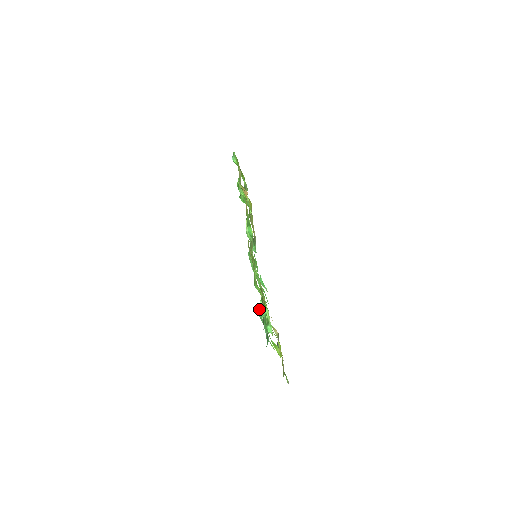
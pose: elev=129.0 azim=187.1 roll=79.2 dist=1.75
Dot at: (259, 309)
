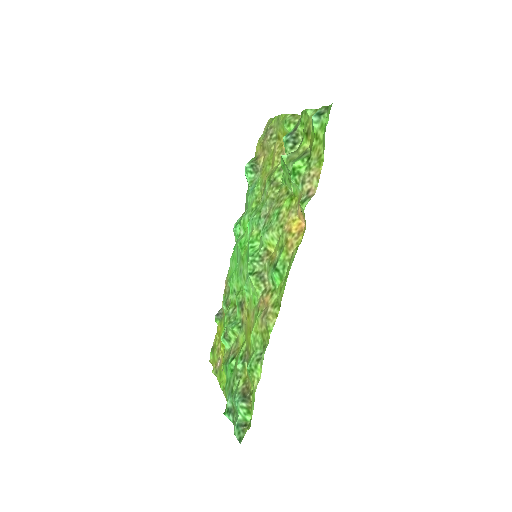
Dot at: (241, 404)
